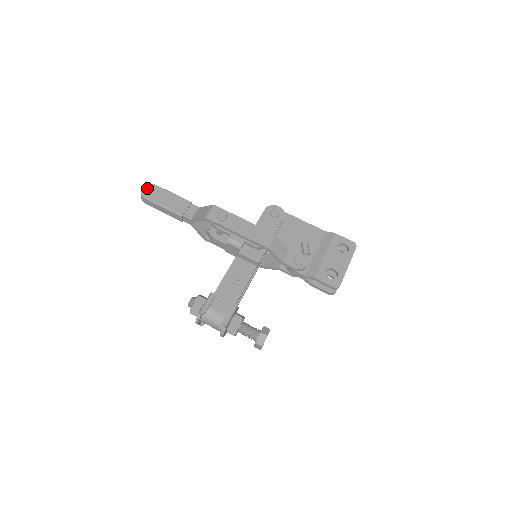
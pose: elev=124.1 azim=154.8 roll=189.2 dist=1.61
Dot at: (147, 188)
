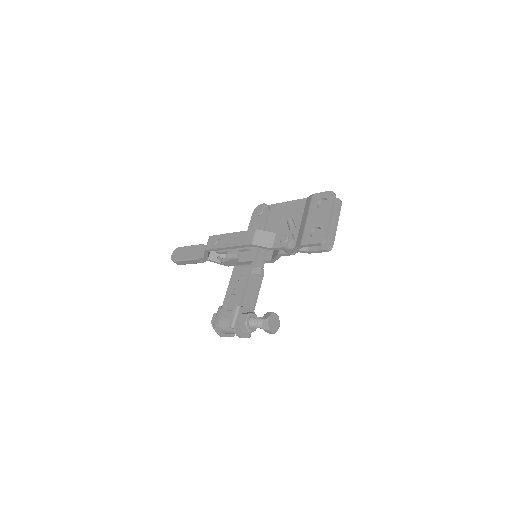
Dot at: (174, 253)
